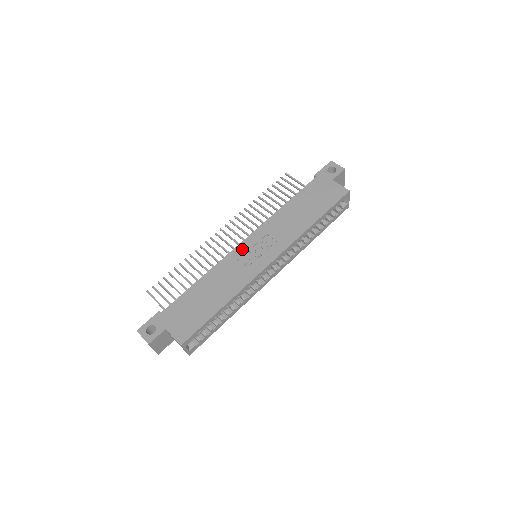
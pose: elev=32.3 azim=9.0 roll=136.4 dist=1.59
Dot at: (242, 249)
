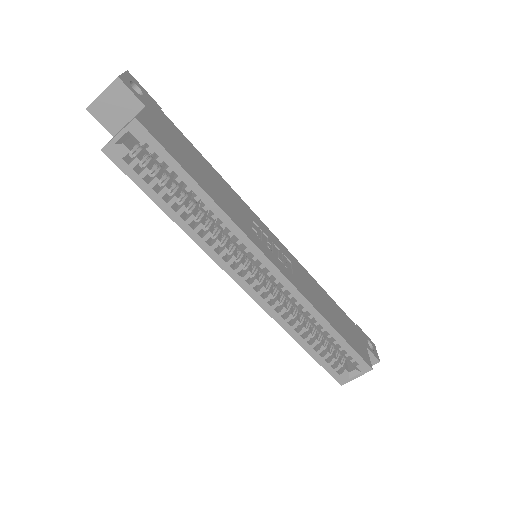
Dot at: (266, 229)
